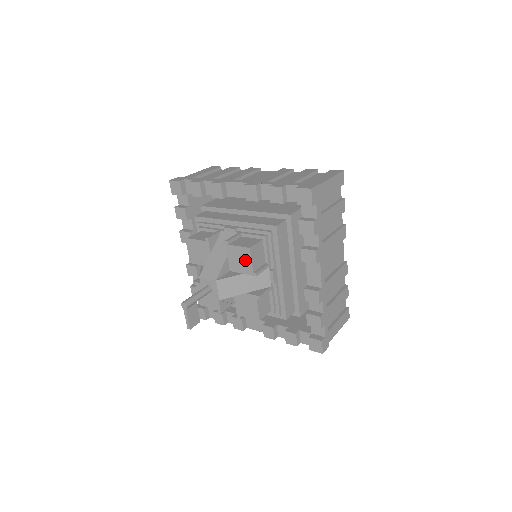
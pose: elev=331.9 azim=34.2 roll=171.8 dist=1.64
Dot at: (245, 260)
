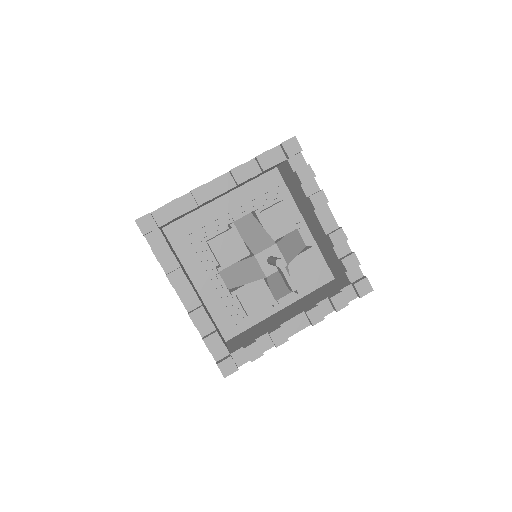
Dot at: (284, 217)
